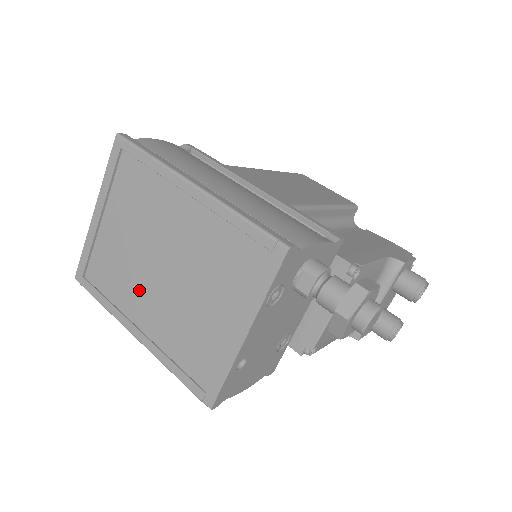
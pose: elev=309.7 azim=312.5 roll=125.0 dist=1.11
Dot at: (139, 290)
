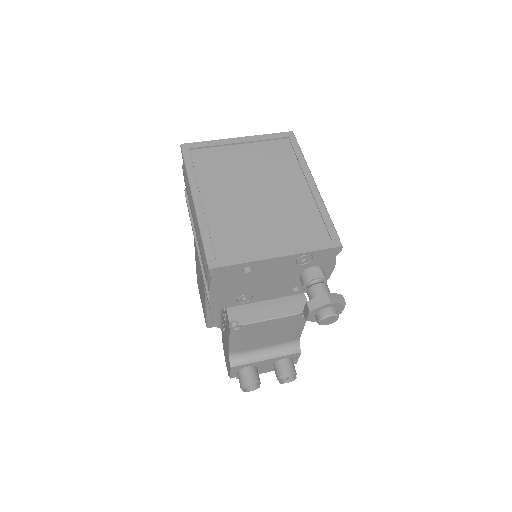
Dot at: (224, 187)
